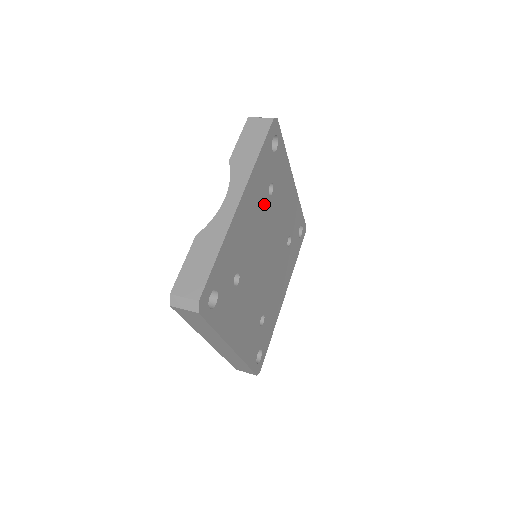
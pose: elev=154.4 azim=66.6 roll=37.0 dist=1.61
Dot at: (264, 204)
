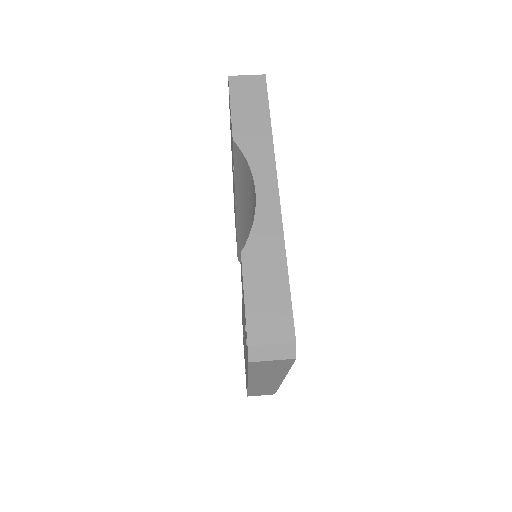
Dot at: occluded
